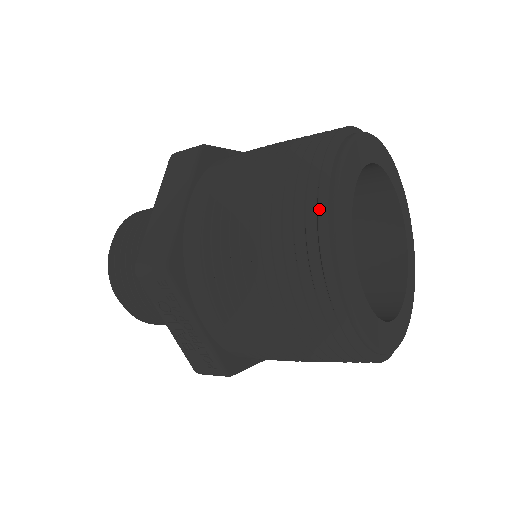
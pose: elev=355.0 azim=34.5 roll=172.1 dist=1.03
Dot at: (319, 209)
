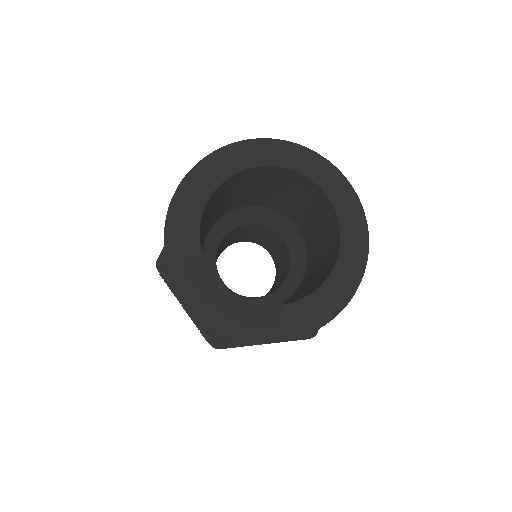
Dot at: (167, 215)
